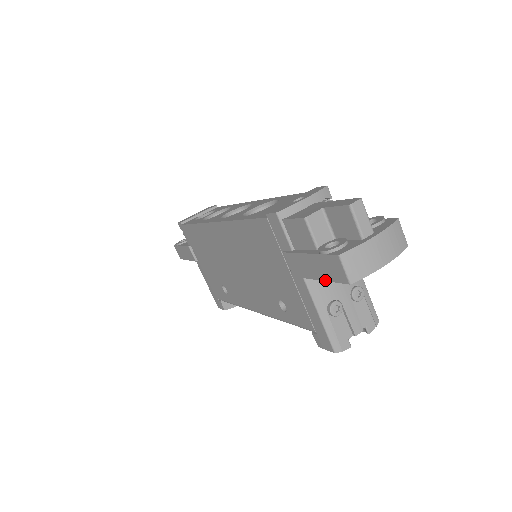
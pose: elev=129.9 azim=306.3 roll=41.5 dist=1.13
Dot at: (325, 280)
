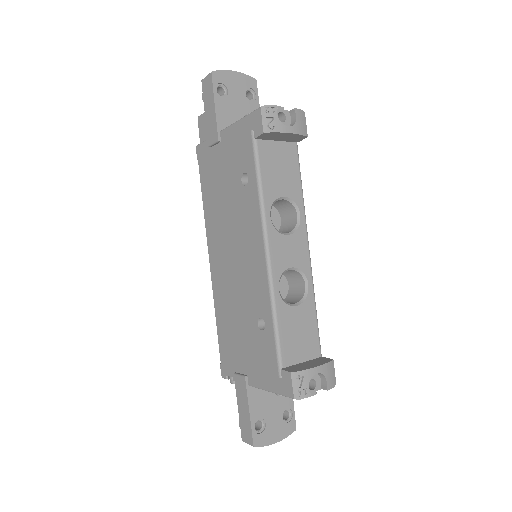
Dot at: (213, 98)
